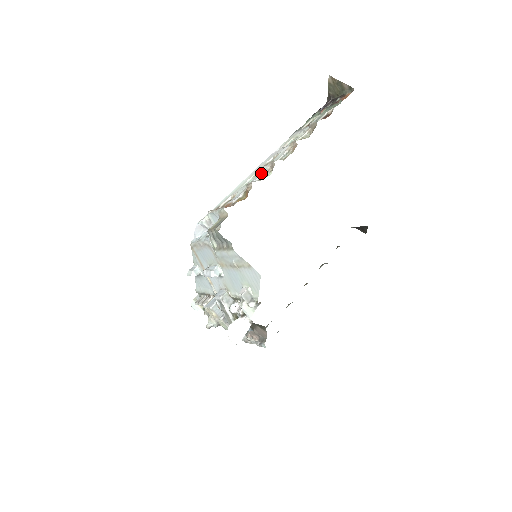
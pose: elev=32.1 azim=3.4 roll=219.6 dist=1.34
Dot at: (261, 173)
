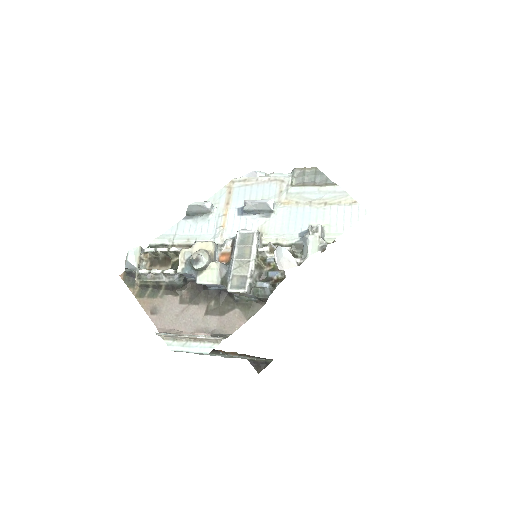
Dot at: occluded
